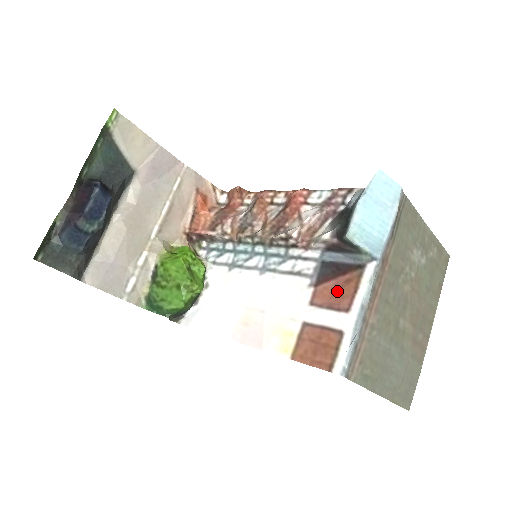
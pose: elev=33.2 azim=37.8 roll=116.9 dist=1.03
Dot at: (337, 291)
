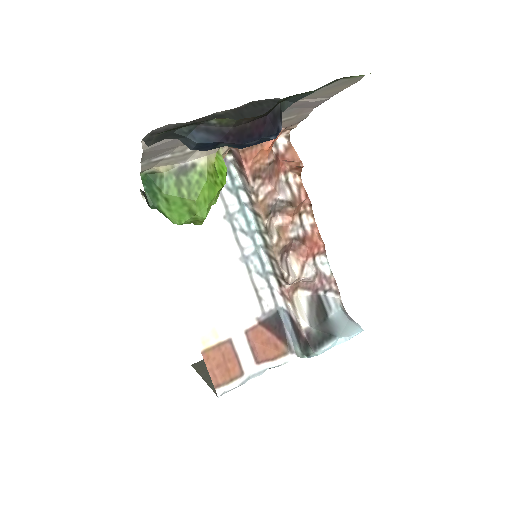
Dot at: (265, 344)
